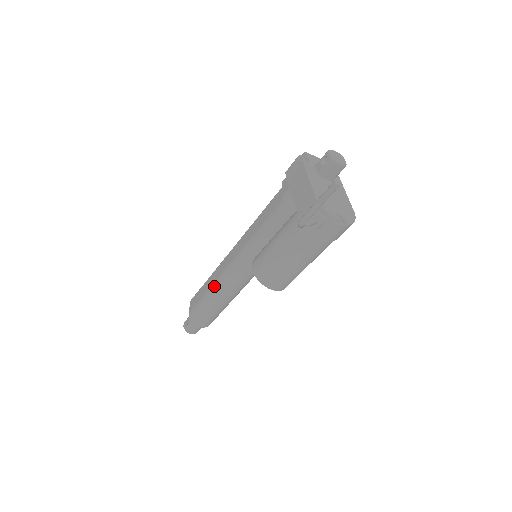
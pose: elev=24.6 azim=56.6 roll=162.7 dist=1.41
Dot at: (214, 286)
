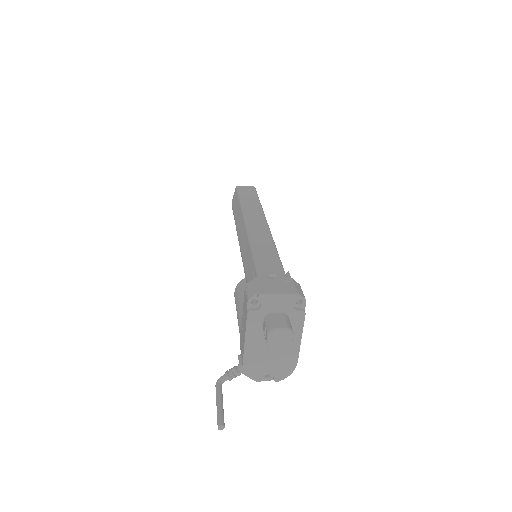
Dot at: occluded
